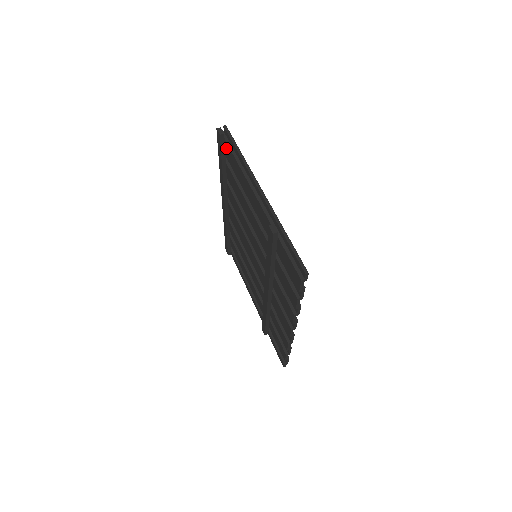
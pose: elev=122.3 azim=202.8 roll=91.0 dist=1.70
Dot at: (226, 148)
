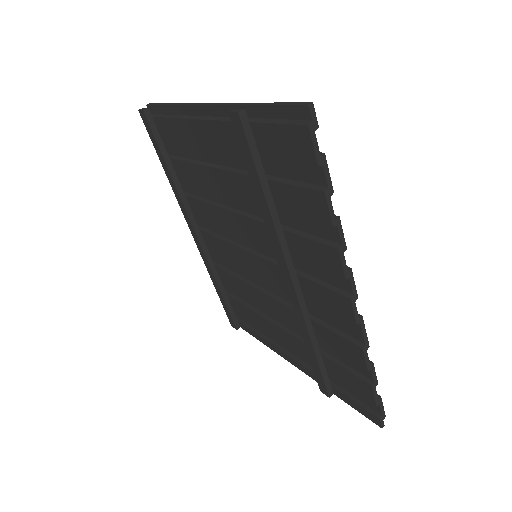
Dot at: (159, 128)
